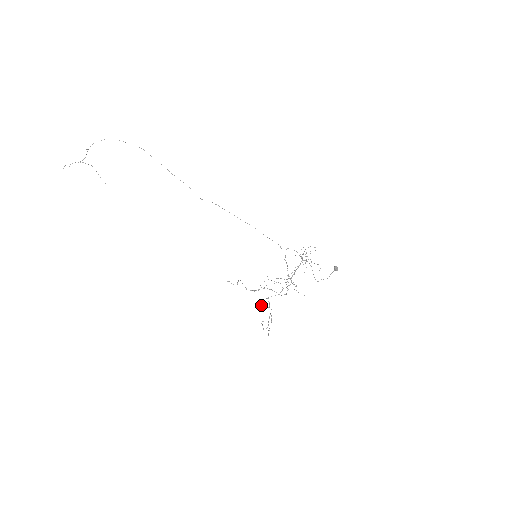
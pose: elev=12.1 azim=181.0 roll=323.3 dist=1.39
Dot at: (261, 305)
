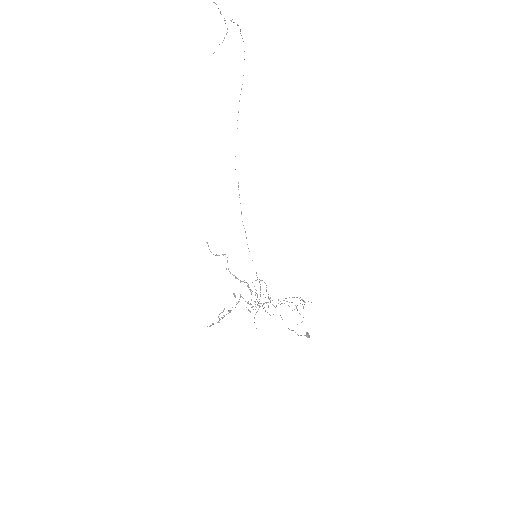
Dot at: occluded
